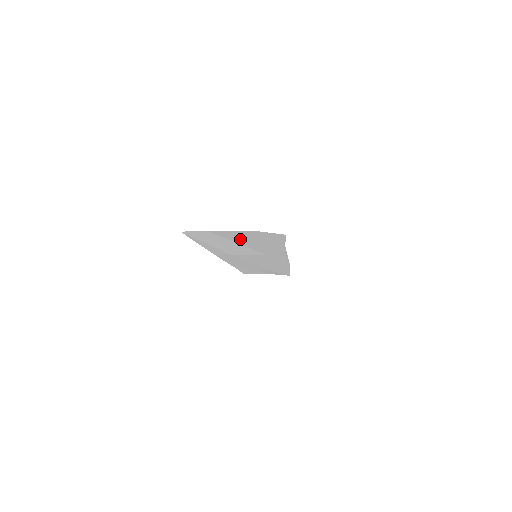
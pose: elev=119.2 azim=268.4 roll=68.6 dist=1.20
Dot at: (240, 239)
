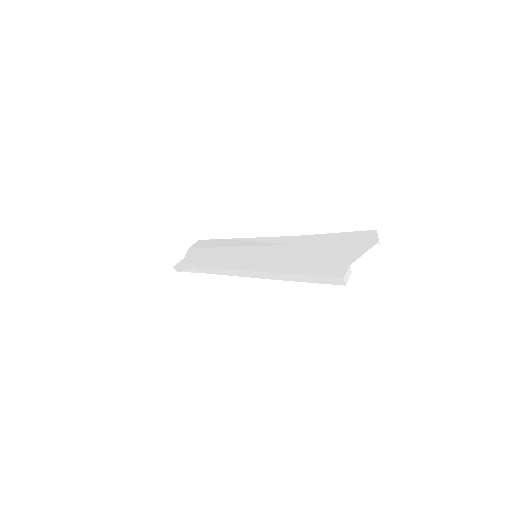
Dot at: occluded
